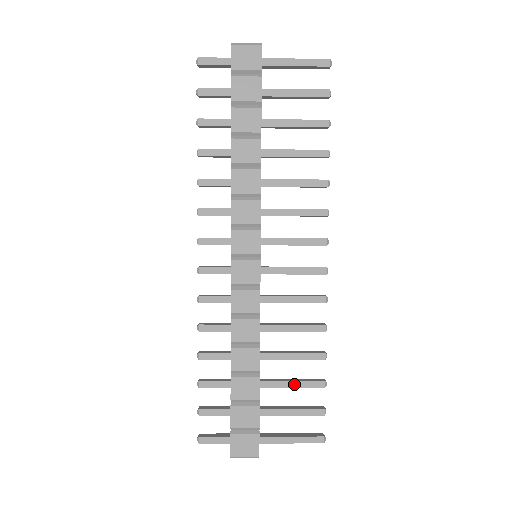
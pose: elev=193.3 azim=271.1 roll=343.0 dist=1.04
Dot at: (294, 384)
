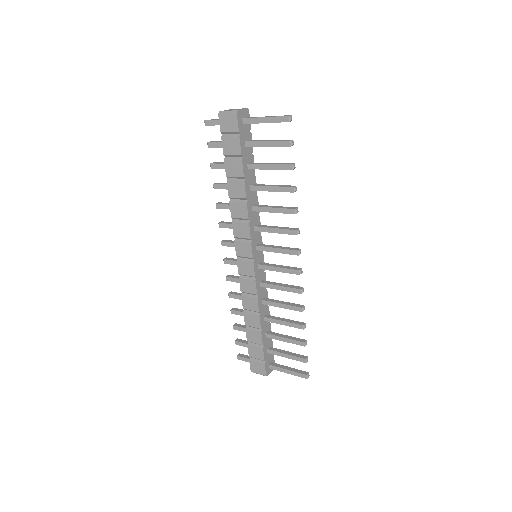
Dot at: (286, 340)
